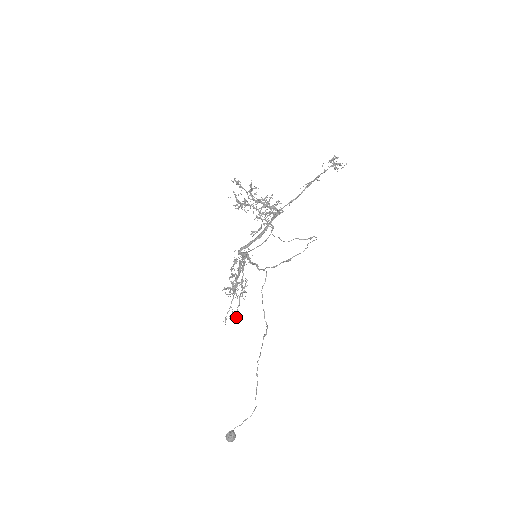
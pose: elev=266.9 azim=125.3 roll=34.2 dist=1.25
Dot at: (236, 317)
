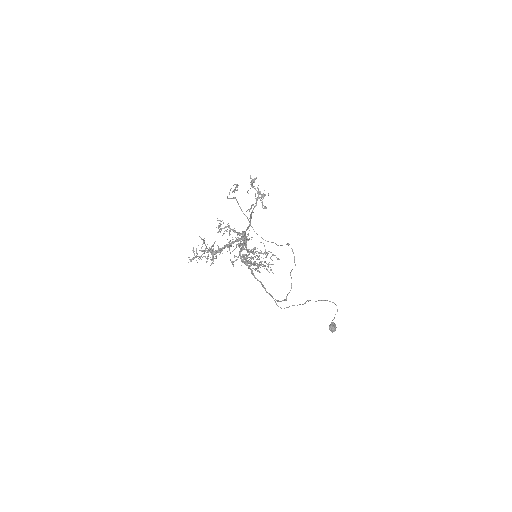
Dot at: occluded
